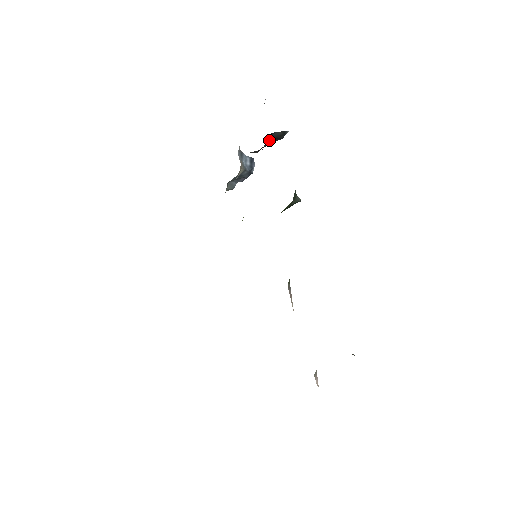
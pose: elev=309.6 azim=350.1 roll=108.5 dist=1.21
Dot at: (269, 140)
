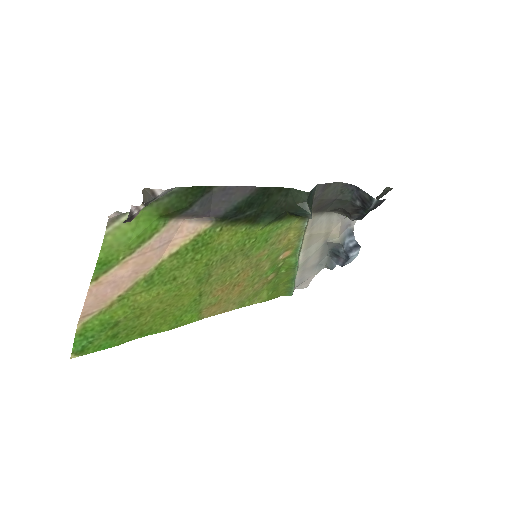
Dot at: (356, 198)
